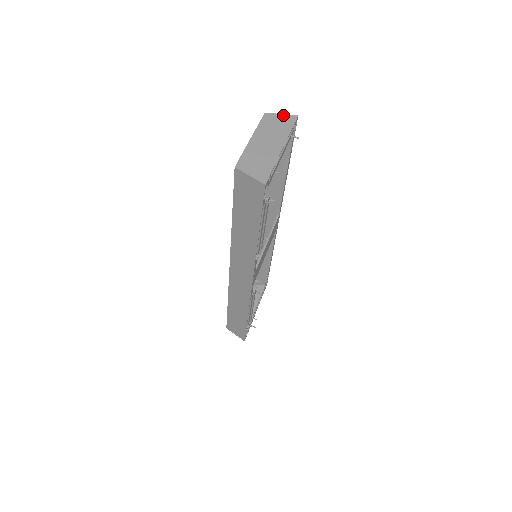
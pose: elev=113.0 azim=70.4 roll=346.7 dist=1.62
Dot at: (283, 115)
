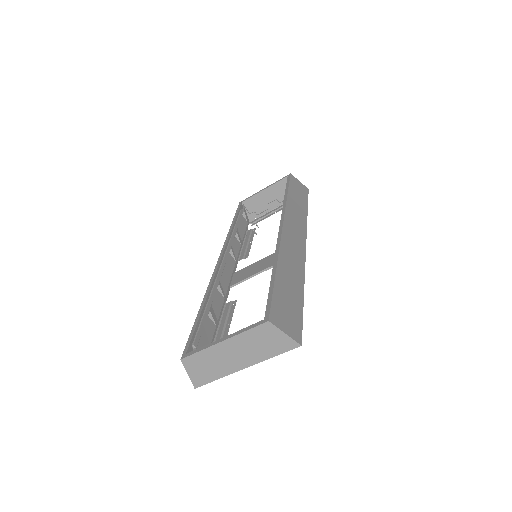
Dot at: (285, 336)
